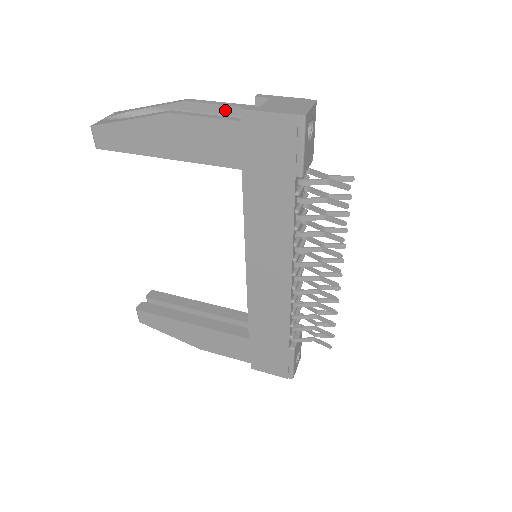
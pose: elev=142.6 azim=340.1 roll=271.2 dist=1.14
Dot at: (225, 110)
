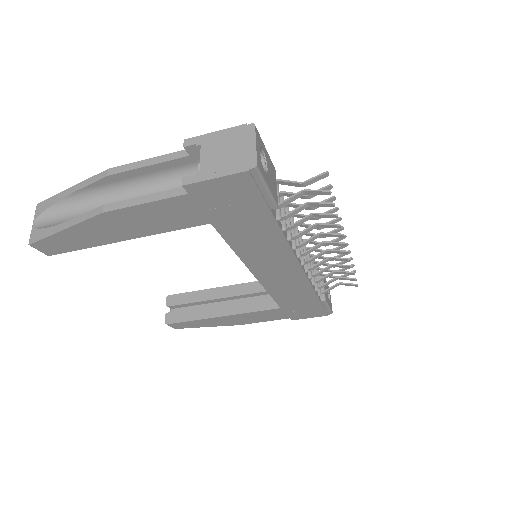
Dot at: (157, 168)
